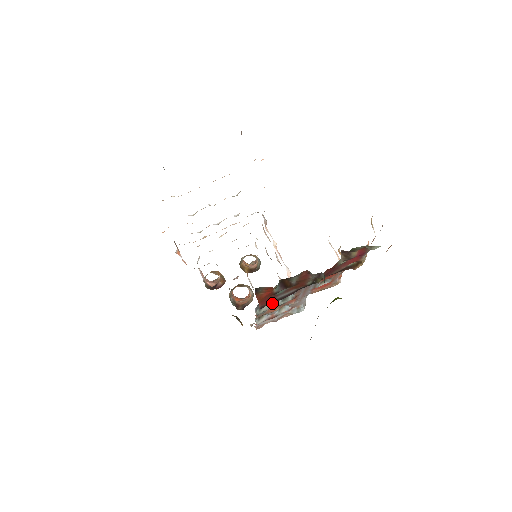
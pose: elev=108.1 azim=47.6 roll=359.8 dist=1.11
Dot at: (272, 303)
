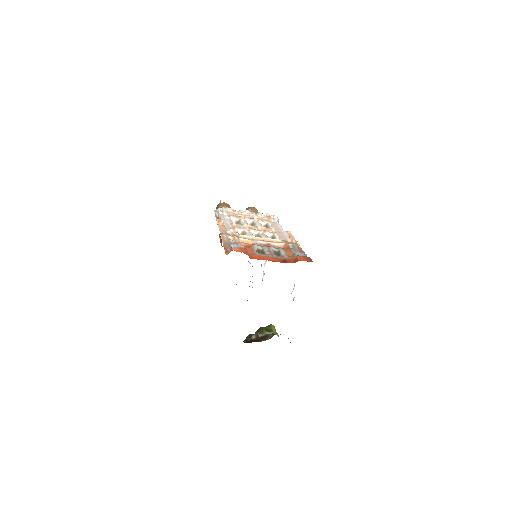
Dot at: occluded
